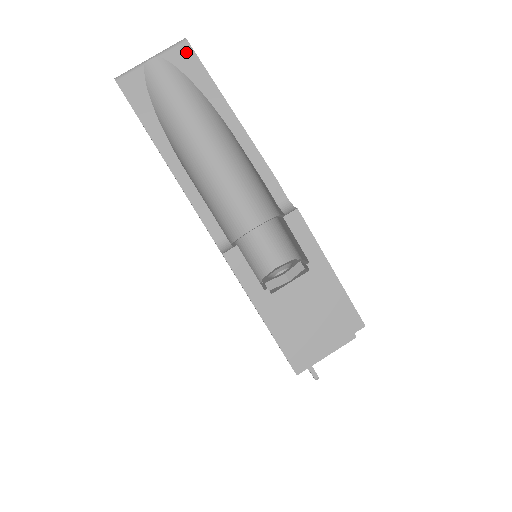
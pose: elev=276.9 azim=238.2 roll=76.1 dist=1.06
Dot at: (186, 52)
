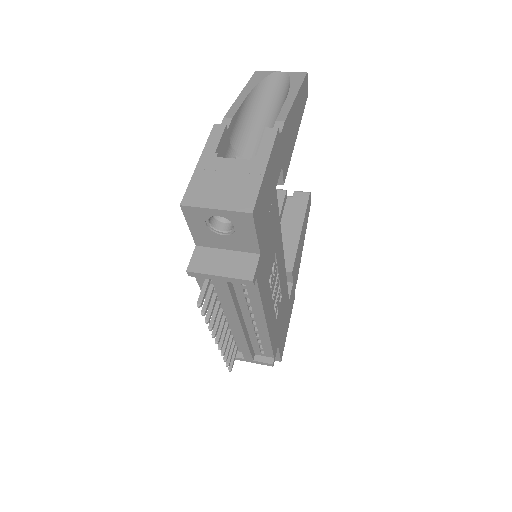
Dot at: (301, 75)
